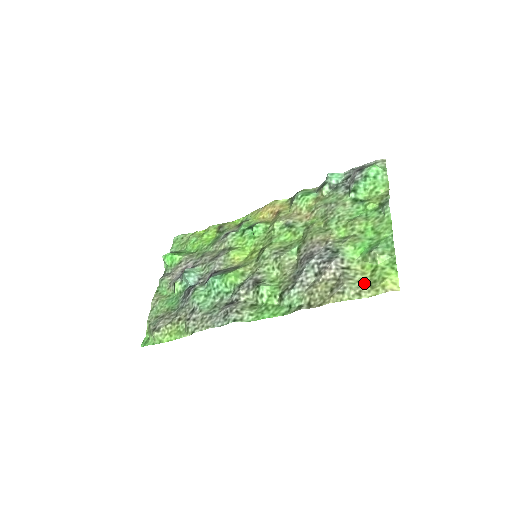
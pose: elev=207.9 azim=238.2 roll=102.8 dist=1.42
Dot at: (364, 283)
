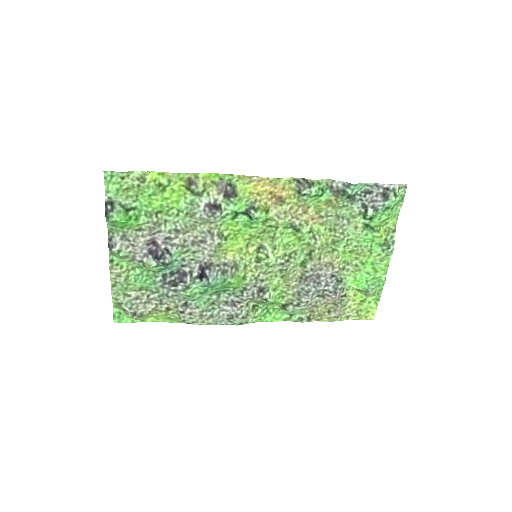
Dot at: (353, 309)
